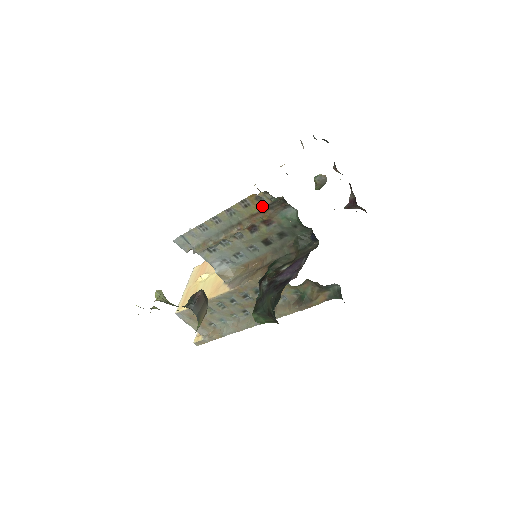
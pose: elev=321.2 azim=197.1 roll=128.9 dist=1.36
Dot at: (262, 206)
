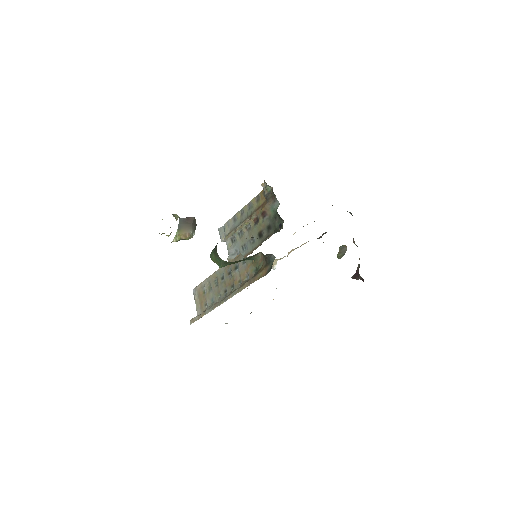
Dot at: (265, 200)
